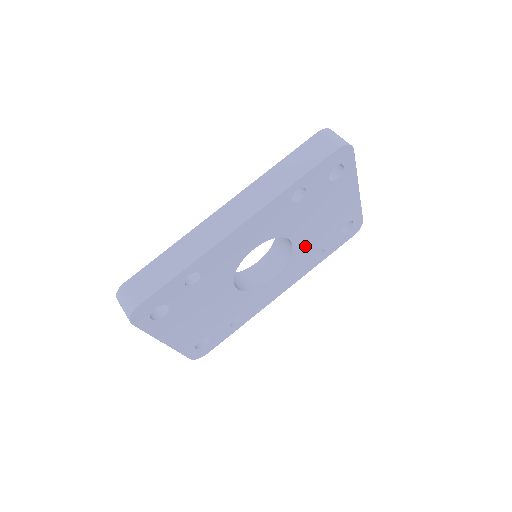
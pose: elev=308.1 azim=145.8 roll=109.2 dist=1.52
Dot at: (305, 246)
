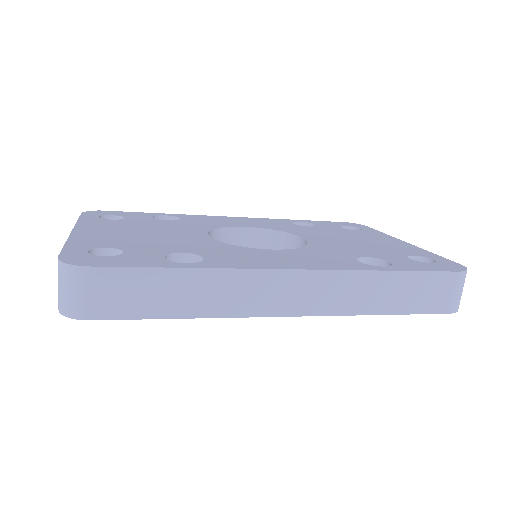
Dot at: occluded
